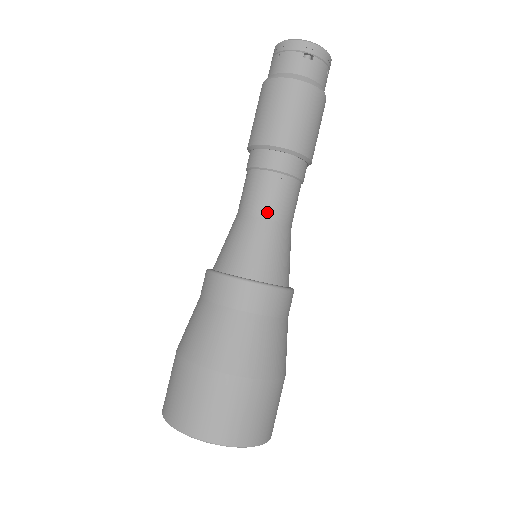
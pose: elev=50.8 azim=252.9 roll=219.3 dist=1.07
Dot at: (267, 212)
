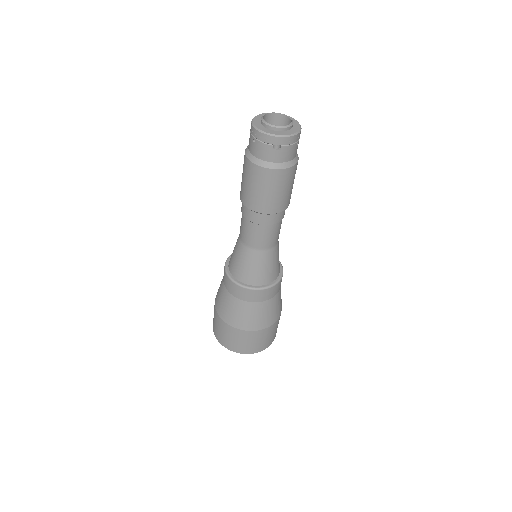
Dot at: (257, 247)
